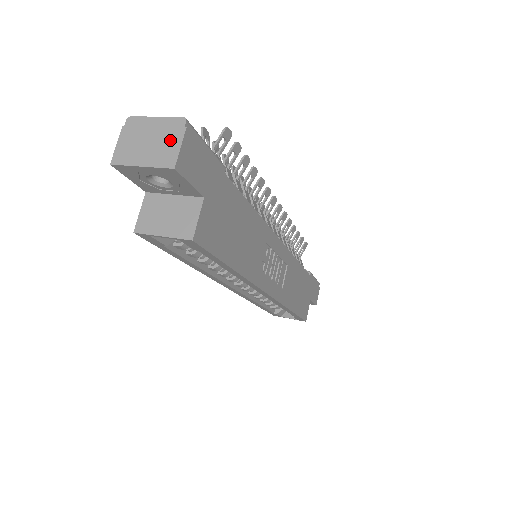
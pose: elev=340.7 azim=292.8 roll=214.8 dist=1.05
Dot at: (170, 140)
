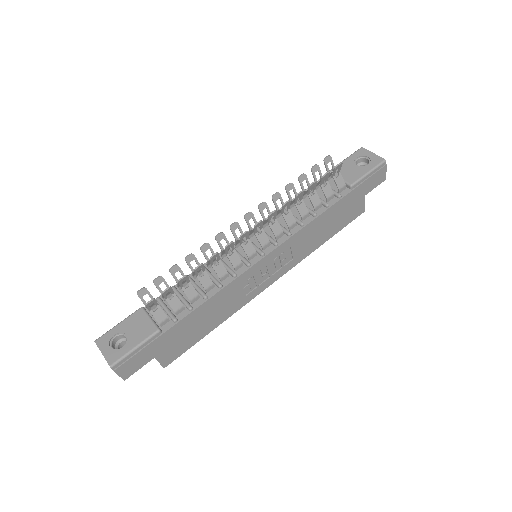
Dot at: occluded
